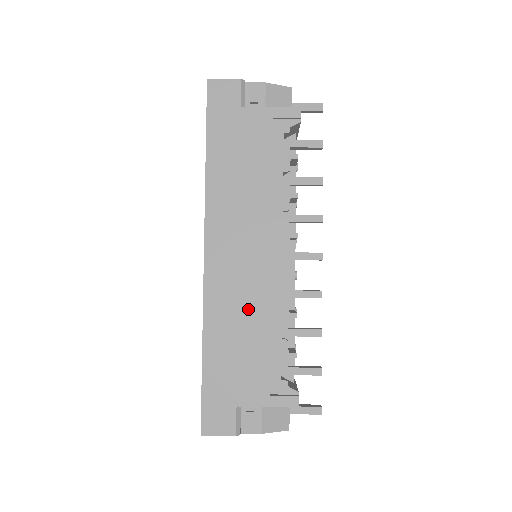
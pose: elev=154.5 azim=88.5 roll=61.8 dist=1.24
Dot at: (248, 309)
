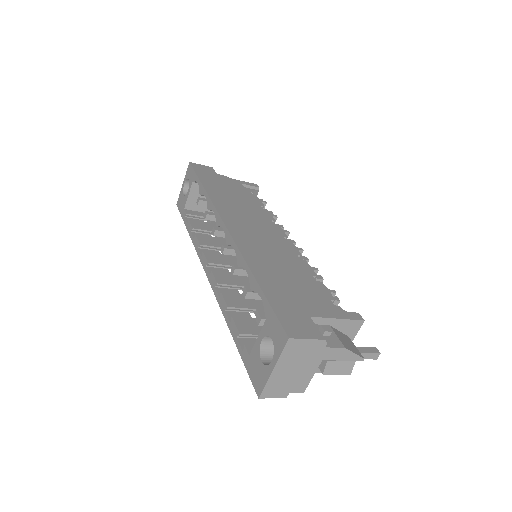
Dot at: (279, 257)
